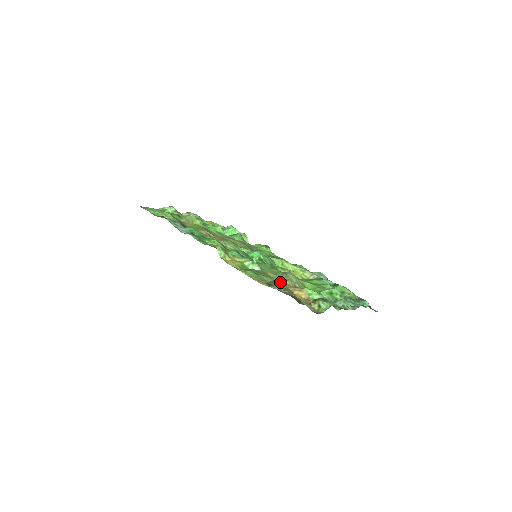
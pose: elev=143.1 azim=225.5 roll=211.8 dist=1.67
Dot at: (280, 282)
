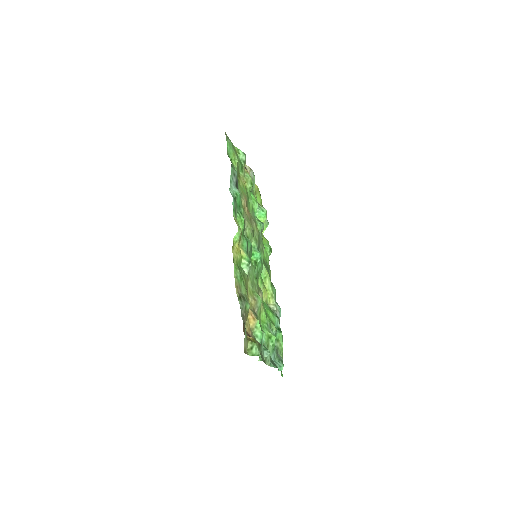
Dot at: (248, 302)
